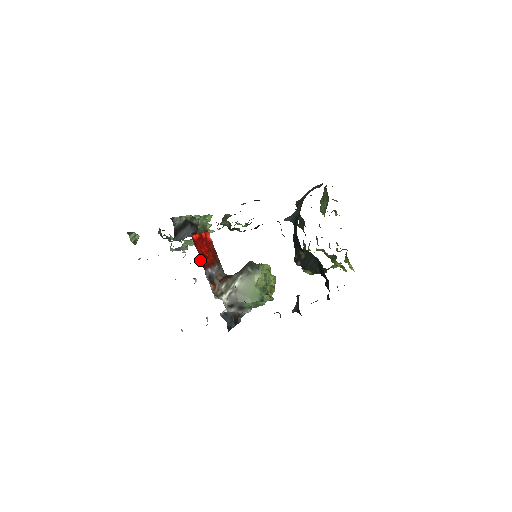
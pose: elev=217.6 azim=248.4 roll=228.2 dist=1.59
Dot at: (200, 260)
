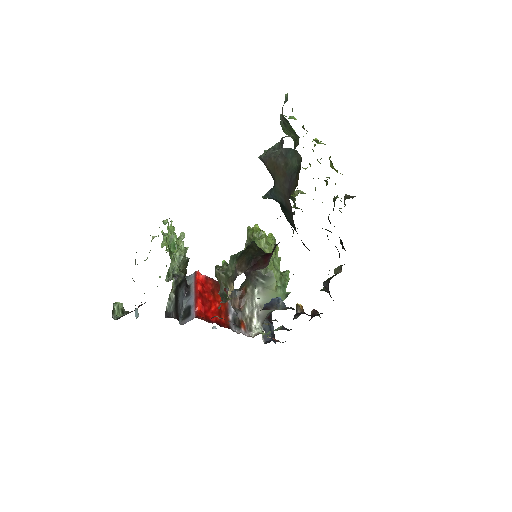
Dot at: occluded
